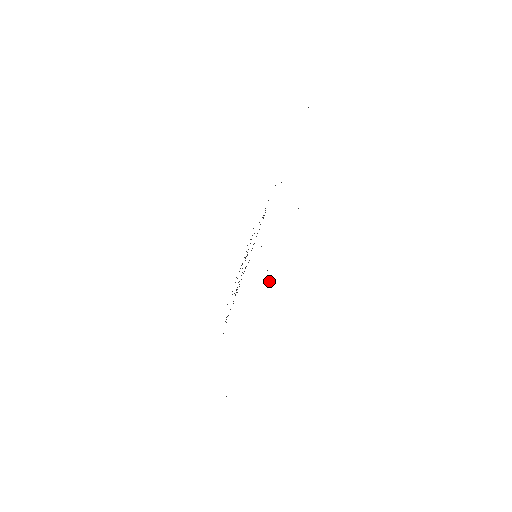
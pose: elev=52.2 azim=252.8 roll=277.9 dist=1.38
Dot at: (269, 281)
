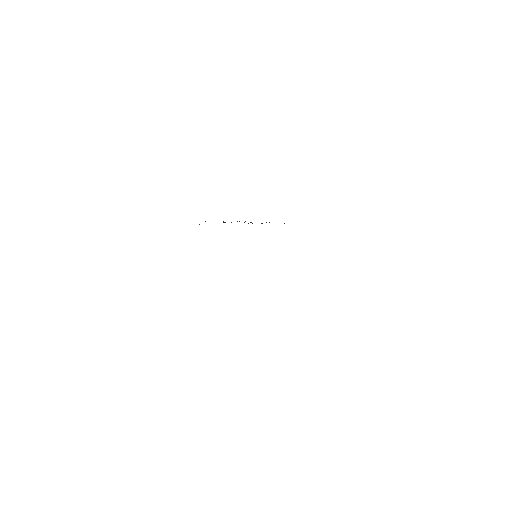
Dot at: occluded
